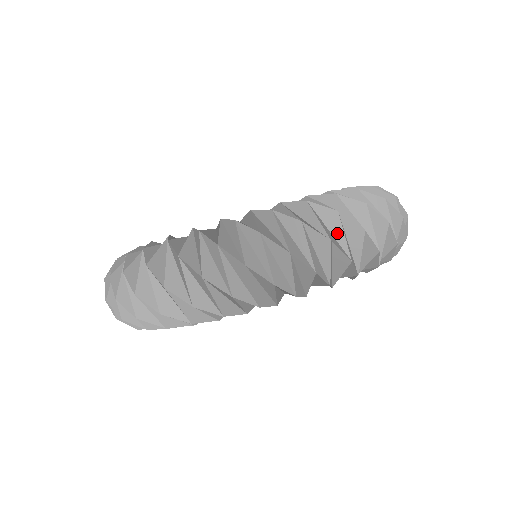
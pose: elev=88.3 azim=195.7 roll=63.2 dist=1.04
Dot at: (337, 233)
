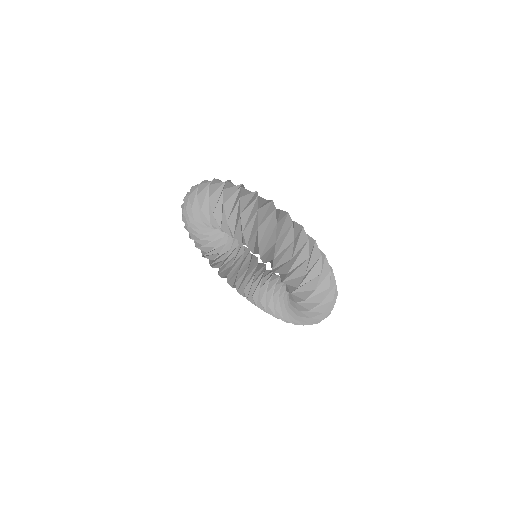
Dot at: (219, 189)
